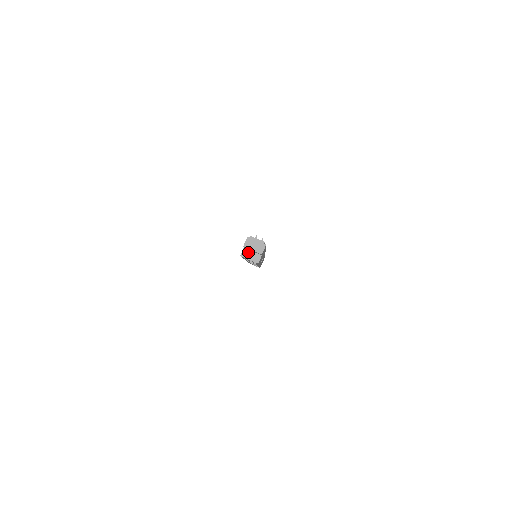
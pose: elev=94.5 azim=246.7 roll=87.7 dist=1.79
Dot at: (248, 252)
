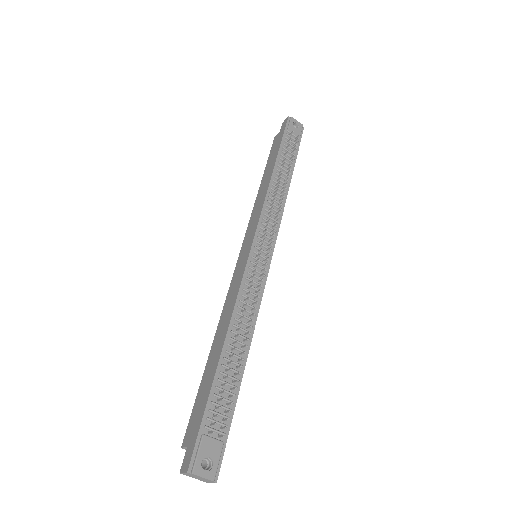
Dot at: occluded
